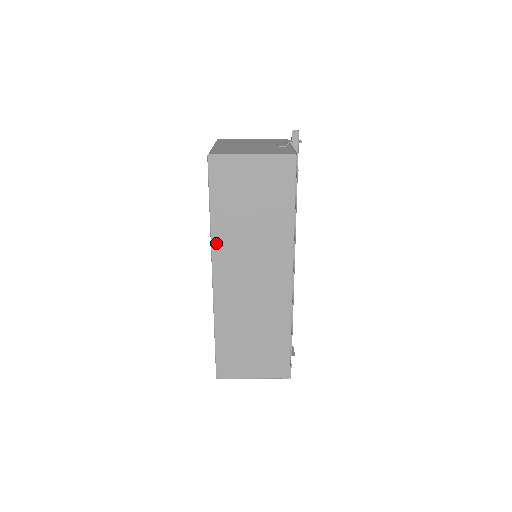
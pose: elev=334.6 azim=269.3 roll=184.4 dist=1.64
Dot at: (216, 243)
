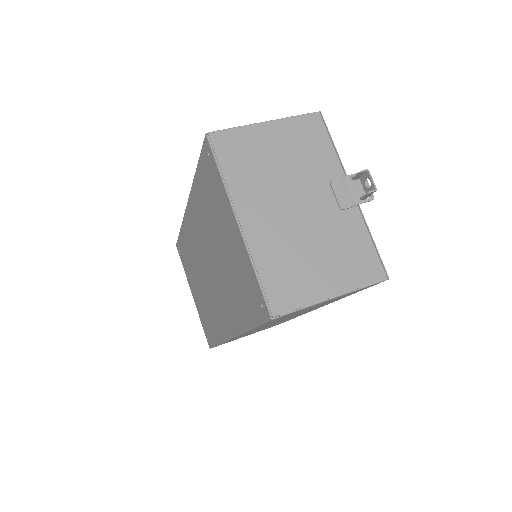
Dot at: occluded
